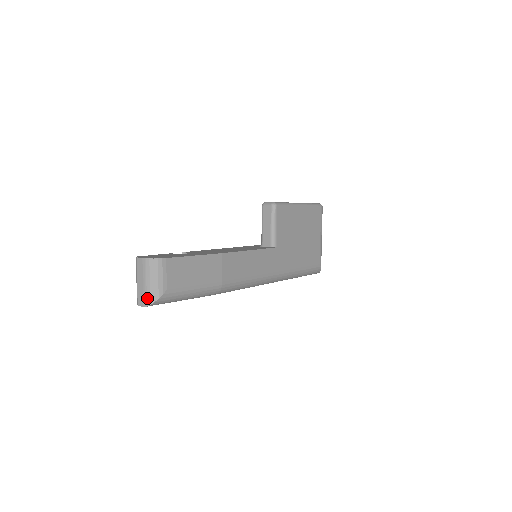
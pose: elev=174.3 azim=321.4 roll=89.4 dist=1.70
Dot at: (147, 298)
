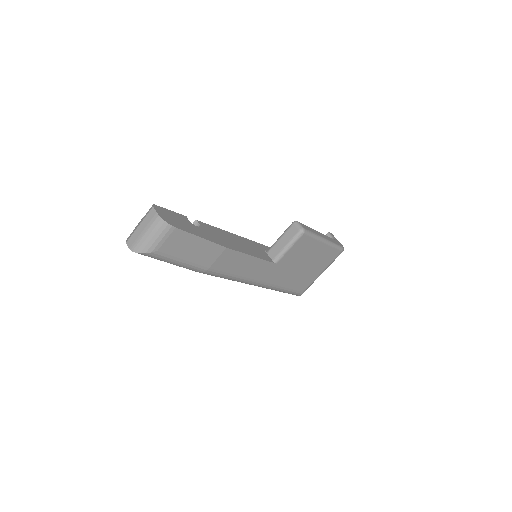
Dot at: (137, 245)
